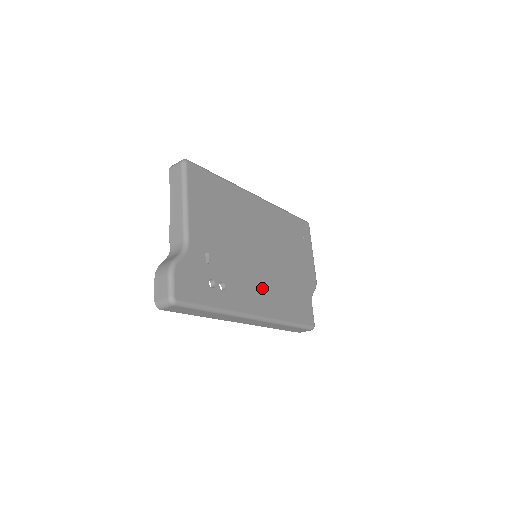
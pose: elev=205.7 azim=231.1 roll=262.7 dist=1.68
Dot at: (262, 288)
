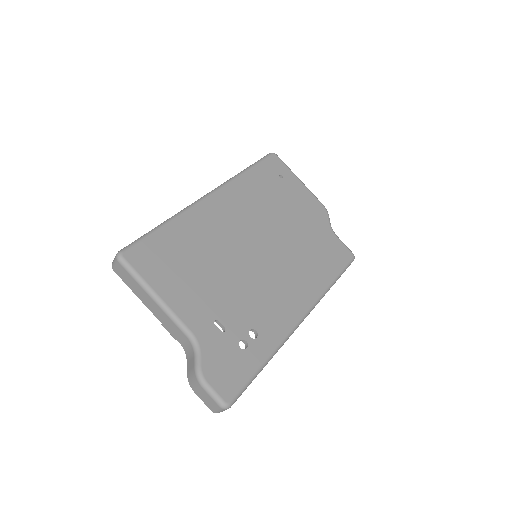
Dot at: (286, 285)
